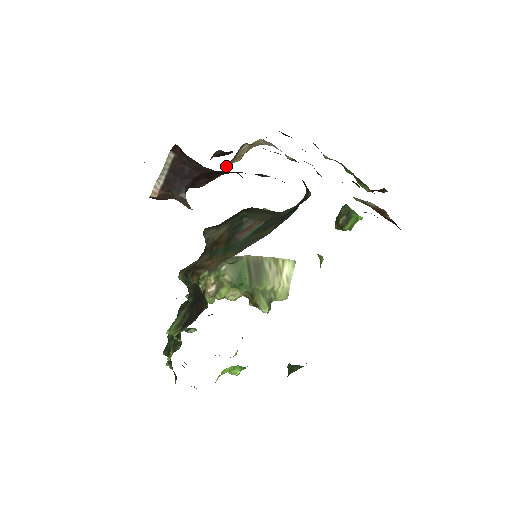
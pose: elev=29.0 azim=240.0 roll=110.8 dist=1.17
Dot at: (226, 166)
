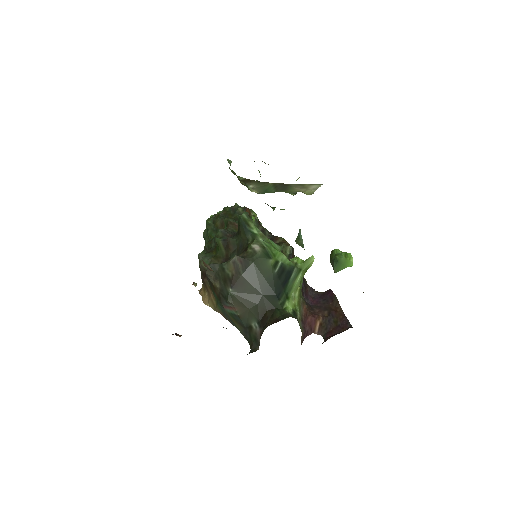
Dot at: occluded
